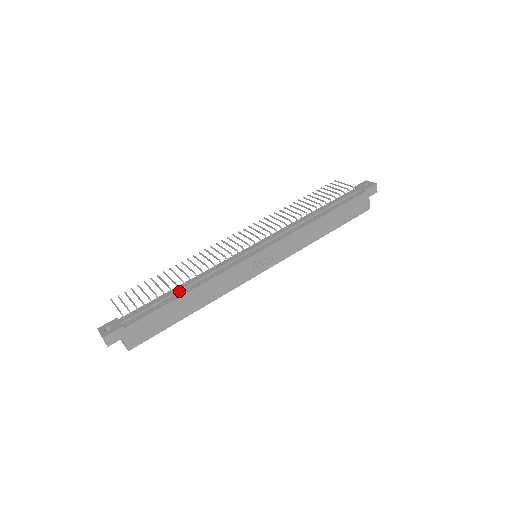
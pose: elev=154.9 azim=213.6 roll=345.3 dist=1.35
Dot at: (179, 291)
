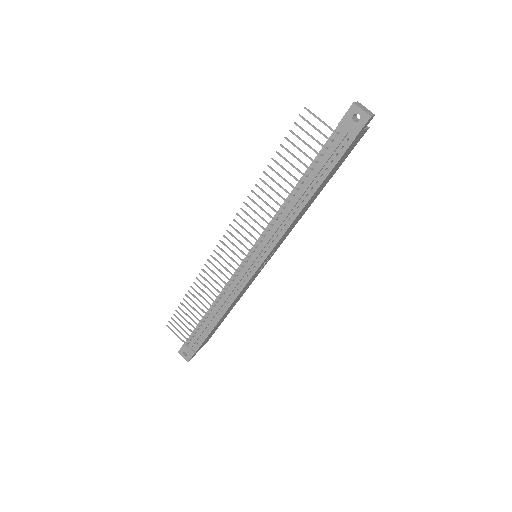
Dot at: (213, 318)
